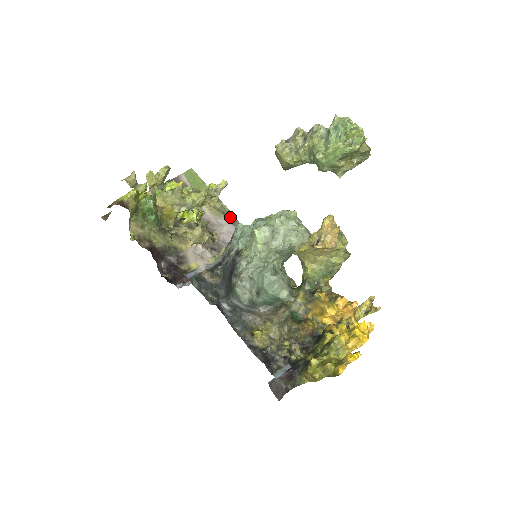
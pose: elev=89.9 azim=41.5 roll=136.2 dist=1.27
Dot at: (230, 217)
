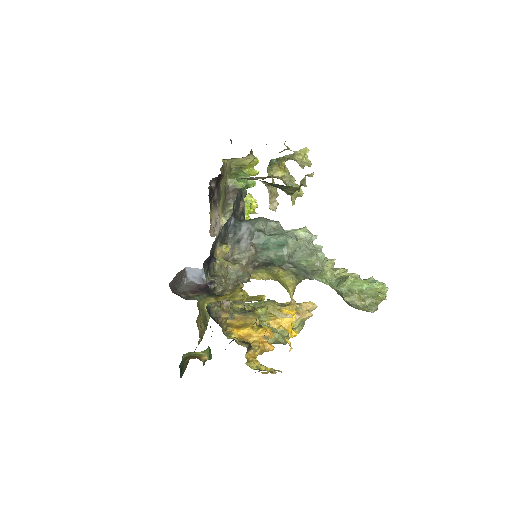
Dot at: occluded
